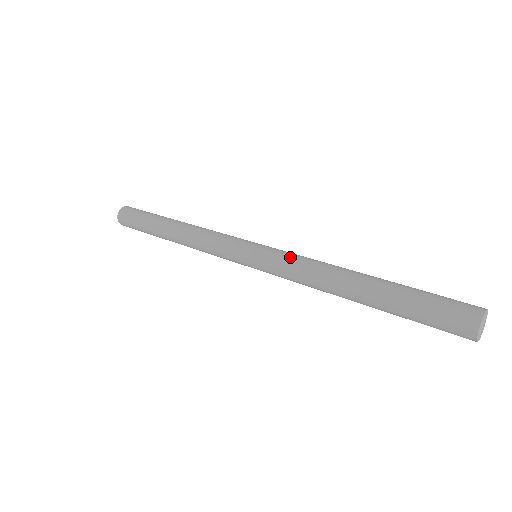
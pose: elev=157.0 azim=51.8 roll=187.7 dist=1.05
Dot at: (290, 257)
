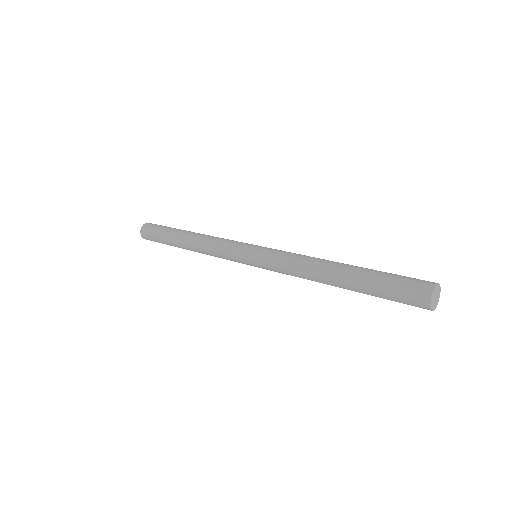
Dot at: occluded
